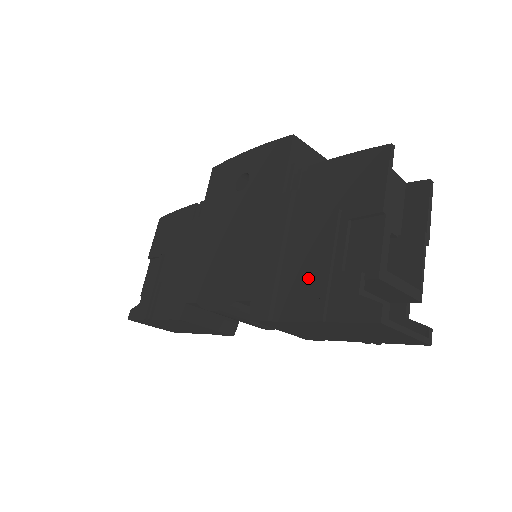
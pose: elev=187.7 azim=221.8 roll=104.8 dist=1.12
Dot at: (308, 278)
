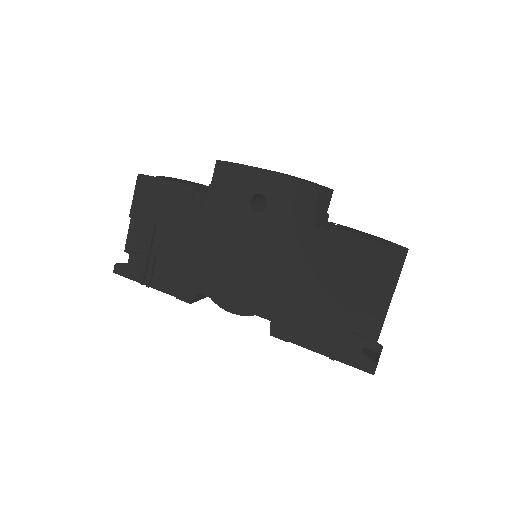
Dot at: (324, 324)
